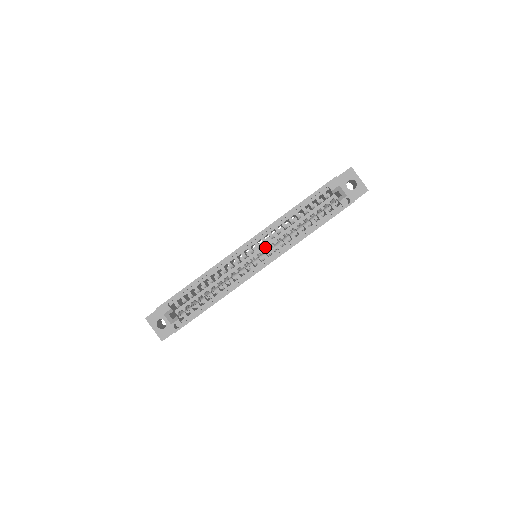
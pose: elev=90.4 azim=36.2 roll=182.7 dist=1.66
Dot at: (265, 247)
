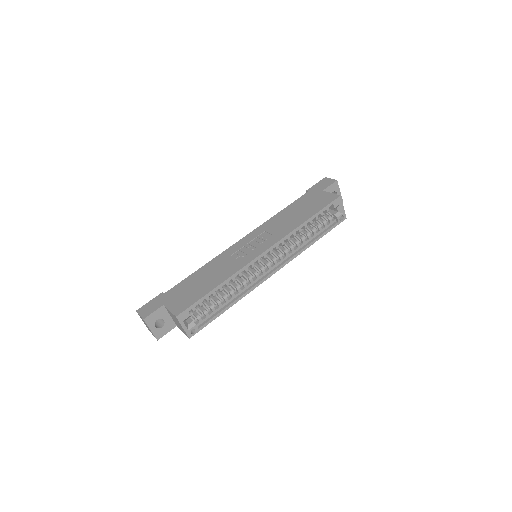
Dot at: occluded
